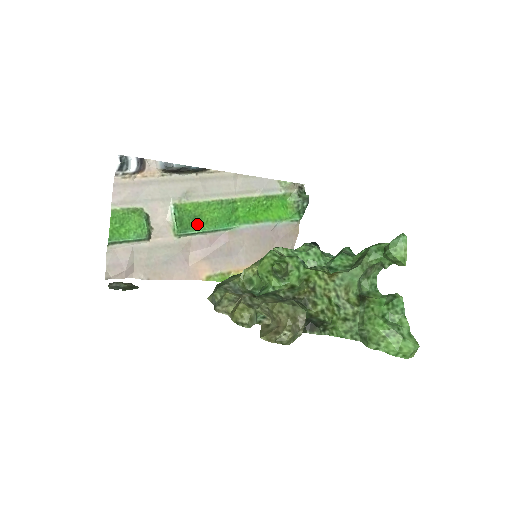
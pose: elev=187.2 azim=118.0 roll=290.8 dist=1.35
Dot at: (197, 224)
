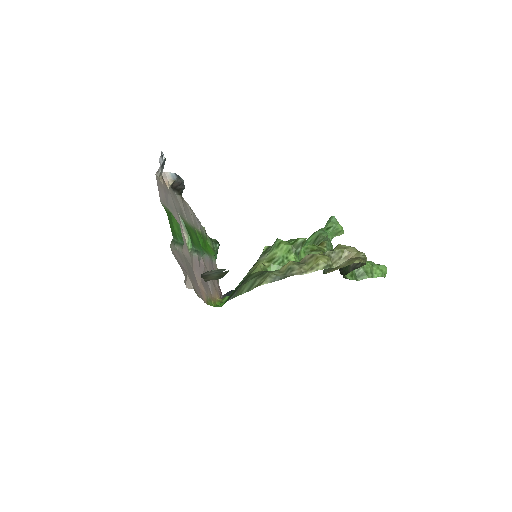
Dot at: (193, 243)
